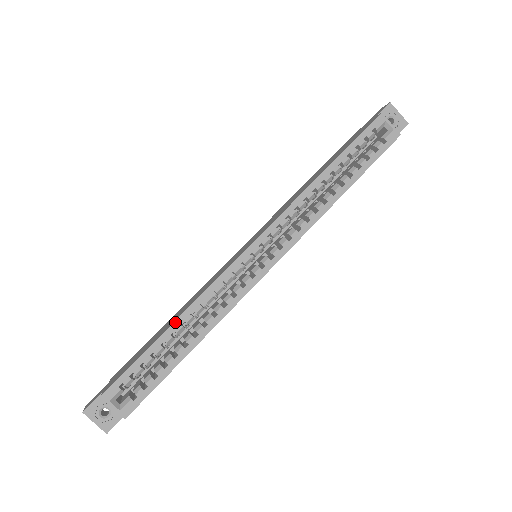
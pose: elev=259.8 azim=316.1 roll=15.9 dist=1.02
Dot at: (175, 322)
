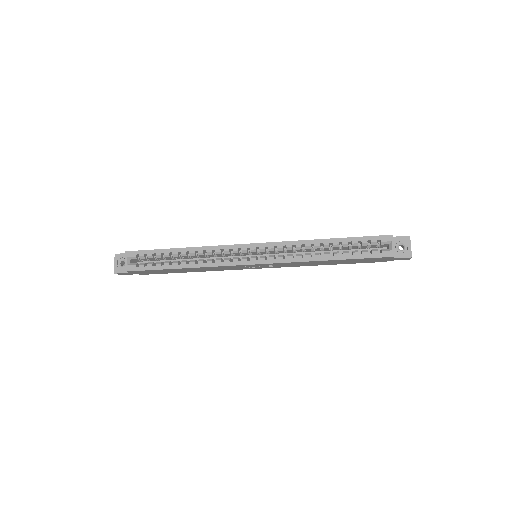
Dot at: (185, 248)
